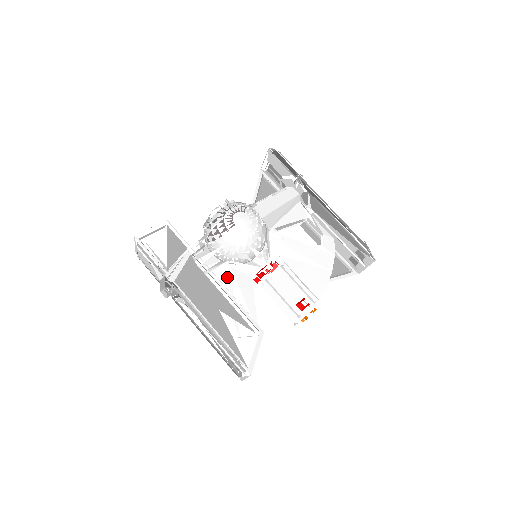
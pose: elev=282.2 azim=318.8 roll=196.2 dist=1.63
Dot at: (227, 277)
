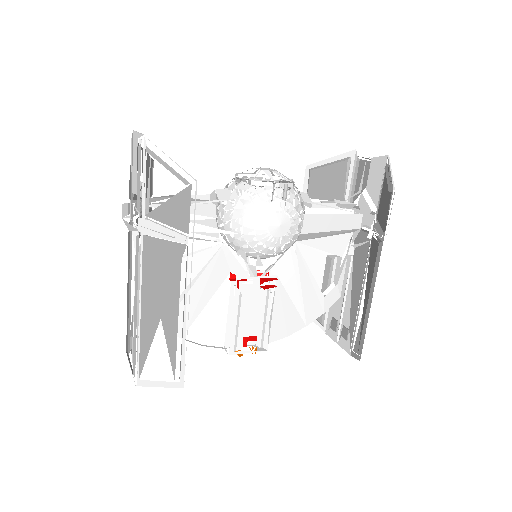
Dot at: (206, 259)
